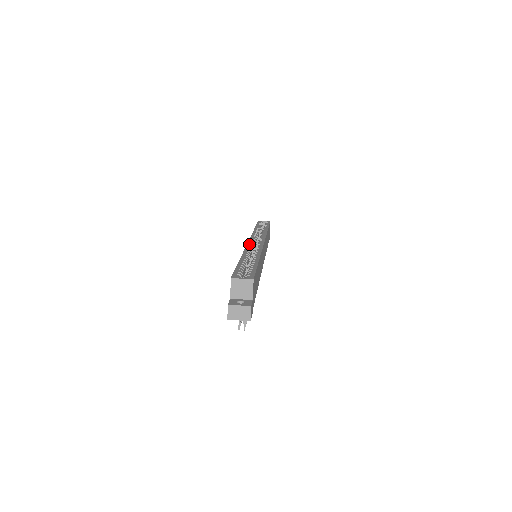
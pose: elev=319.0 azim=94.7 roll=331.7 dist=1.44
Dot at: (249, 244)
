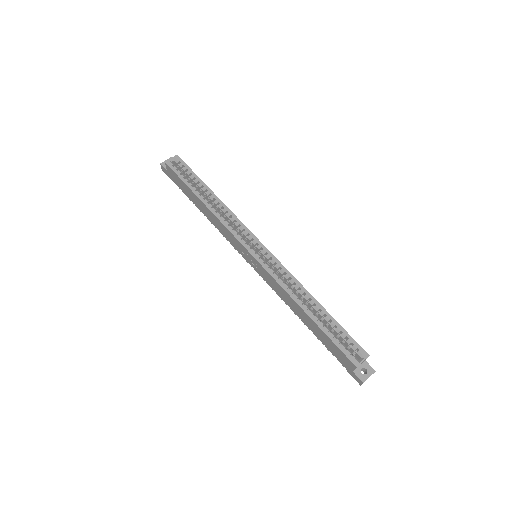
Dot at: (265, 266)
